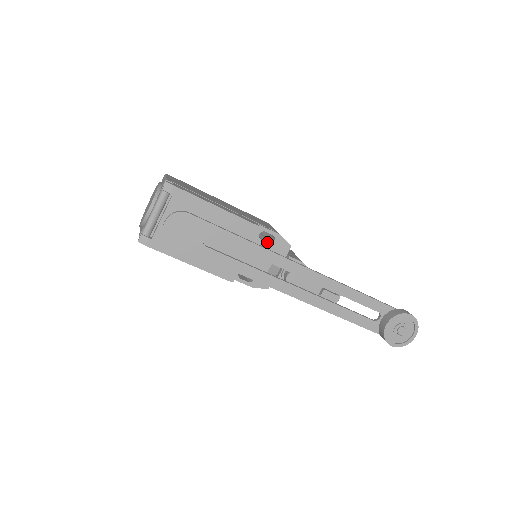
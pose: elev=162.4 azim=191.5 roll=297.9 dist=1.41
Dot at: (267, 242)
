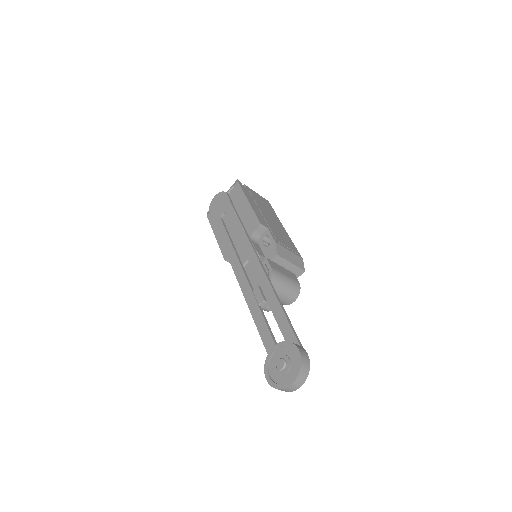
Dot at: (266, 246)
